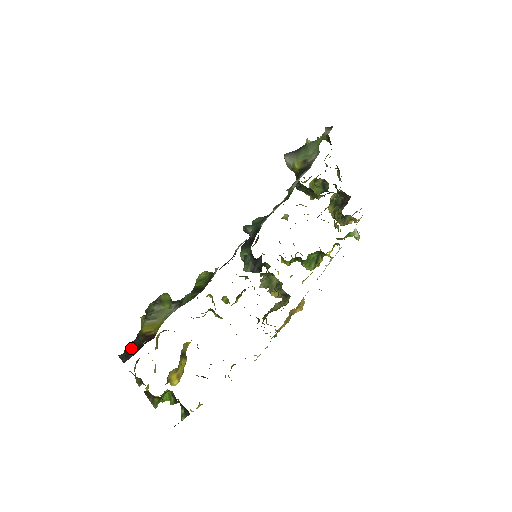
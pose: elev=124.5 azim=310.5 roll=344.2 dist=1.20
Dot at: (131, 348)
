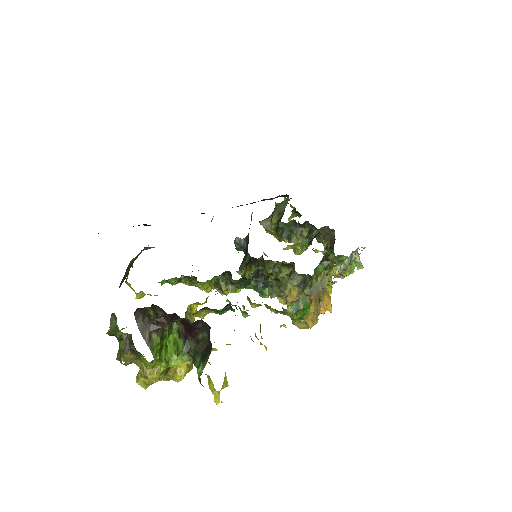
Dot at: occluded
